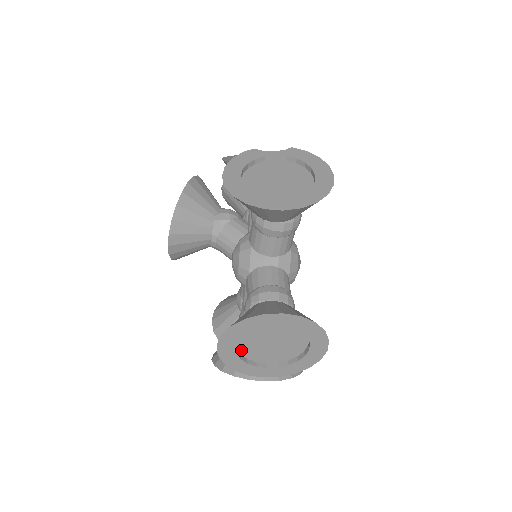
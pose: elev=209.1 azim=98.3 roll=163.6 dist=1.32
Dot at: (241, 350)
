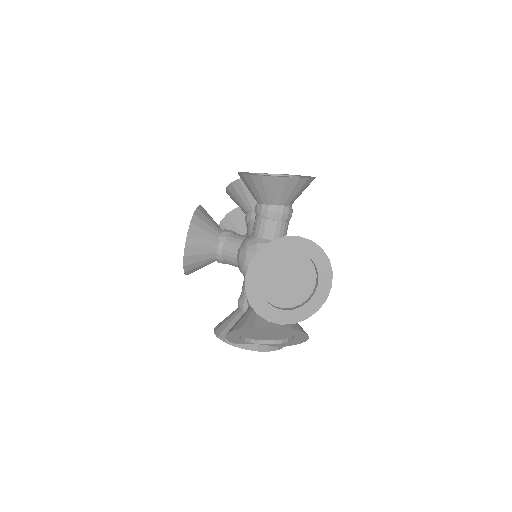
Dot at: (263, 289)
